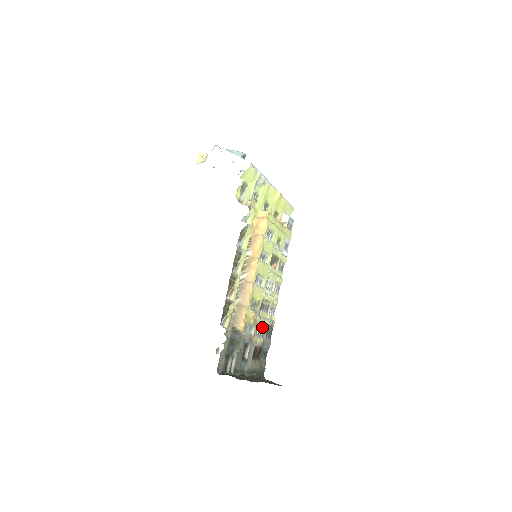
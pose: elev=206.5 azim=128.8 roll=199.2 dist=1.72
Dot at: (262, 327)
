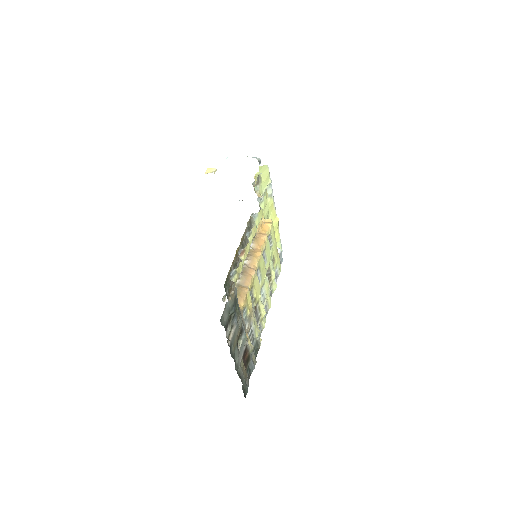
Dot at: (253, 333)
